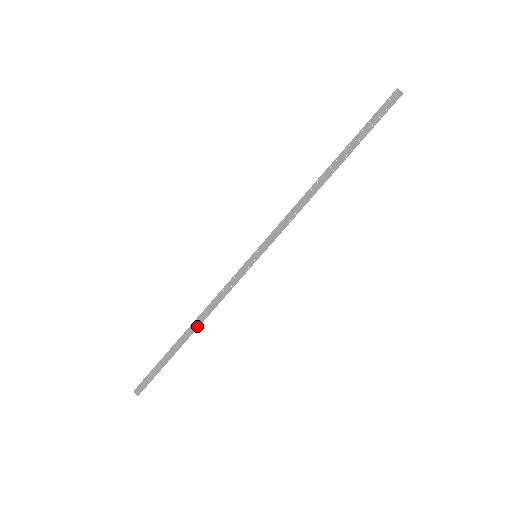
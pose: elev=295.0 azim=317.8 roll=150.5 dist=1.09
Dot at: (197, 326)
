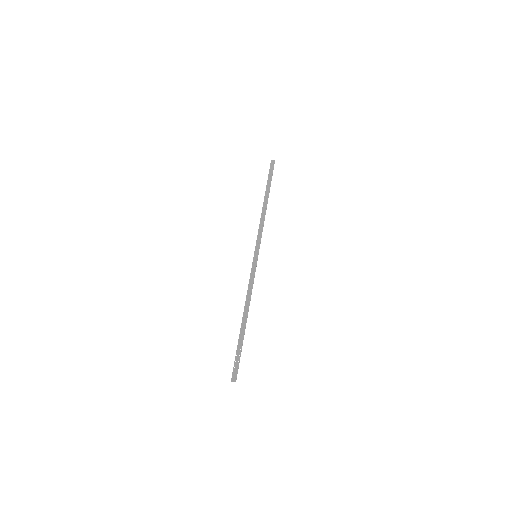
Dot at: (247, 311)
